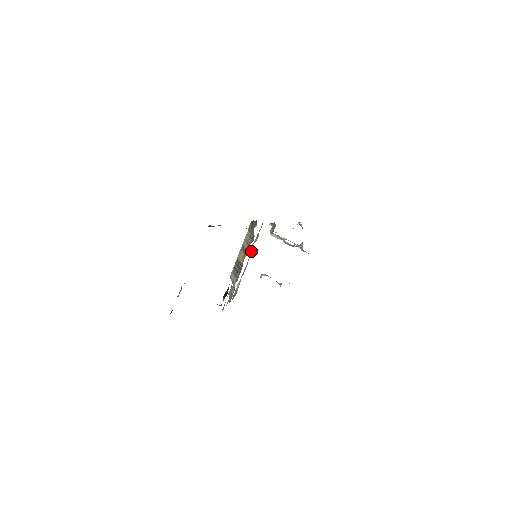
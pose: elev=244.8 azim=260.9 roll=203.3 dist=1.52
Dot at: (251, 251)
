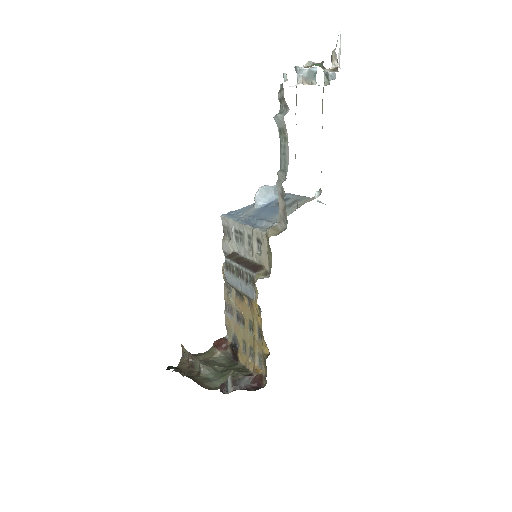
Dot at: (247, 228)
